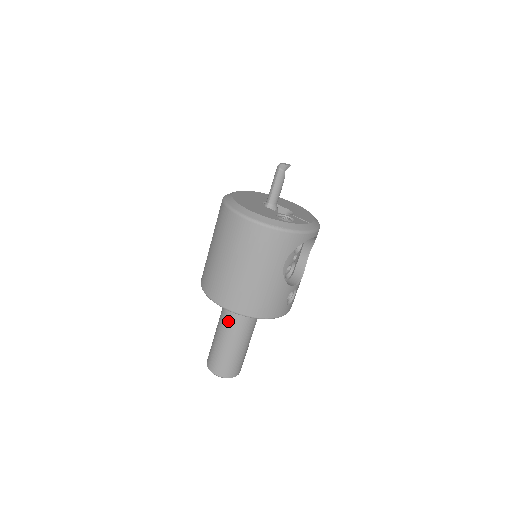
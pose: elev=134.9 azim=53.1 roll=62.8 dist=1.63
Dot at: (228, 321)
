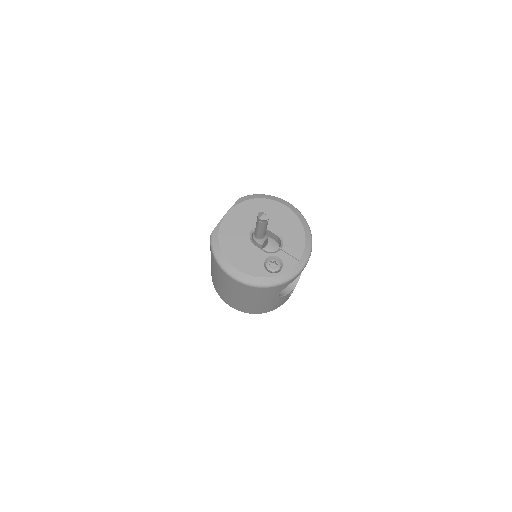
Dot at: occluded
